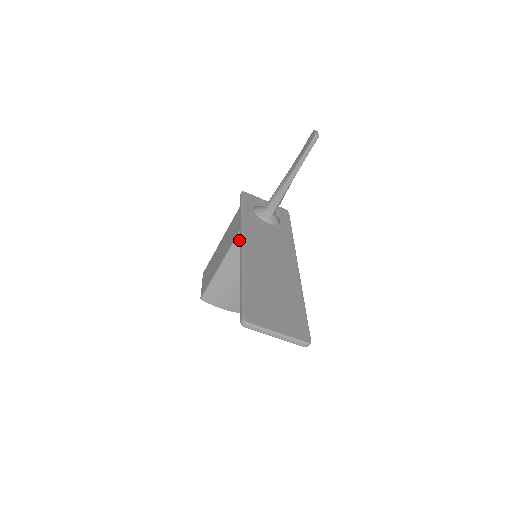
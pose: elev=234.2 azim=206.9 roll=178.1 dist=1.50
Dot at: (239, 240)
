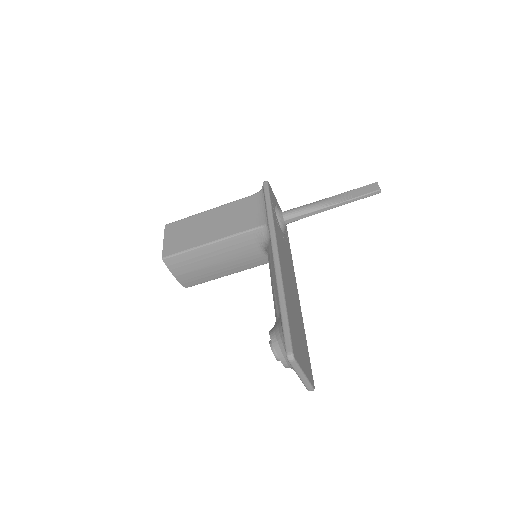
Dot at: (252, 233)
